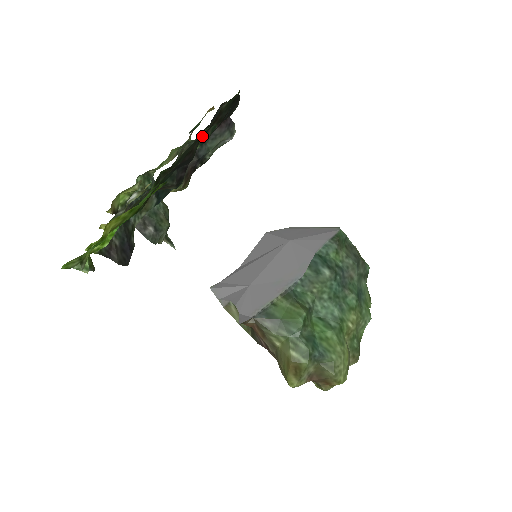
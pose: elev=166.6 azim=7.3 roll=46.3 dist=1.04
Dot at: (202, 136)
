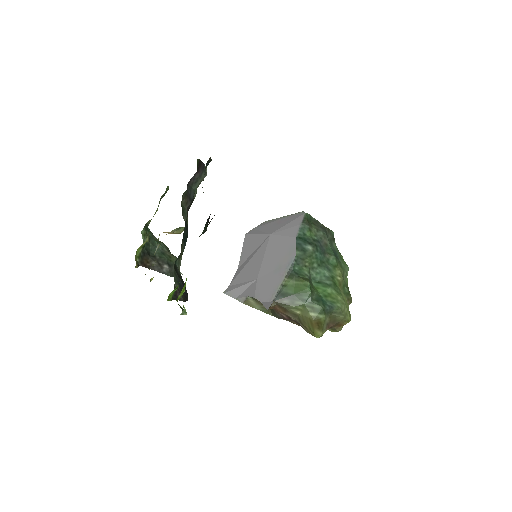
Dot at: occluded
